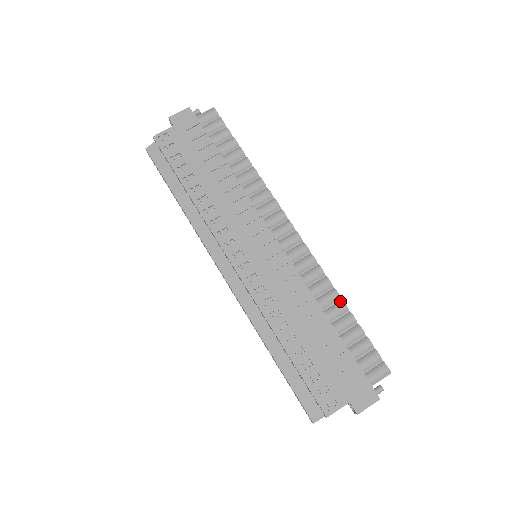
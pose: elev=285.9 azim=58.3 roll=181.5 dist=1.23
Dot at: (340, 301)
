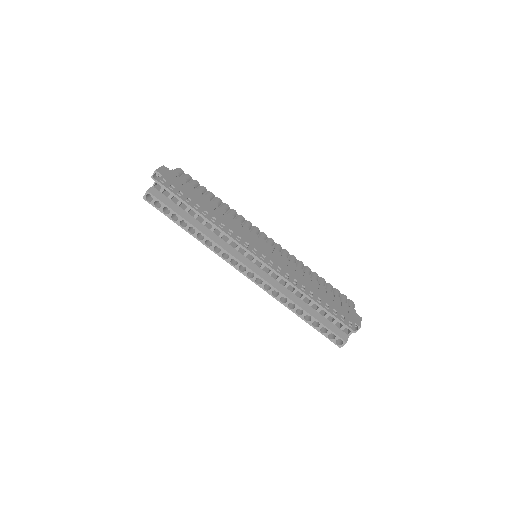
Dot at: (312, 272)
